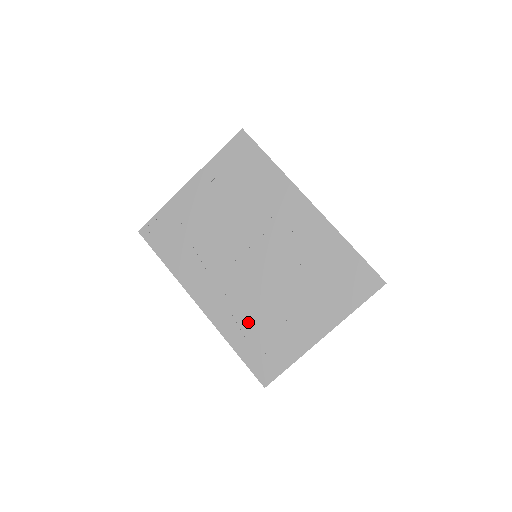
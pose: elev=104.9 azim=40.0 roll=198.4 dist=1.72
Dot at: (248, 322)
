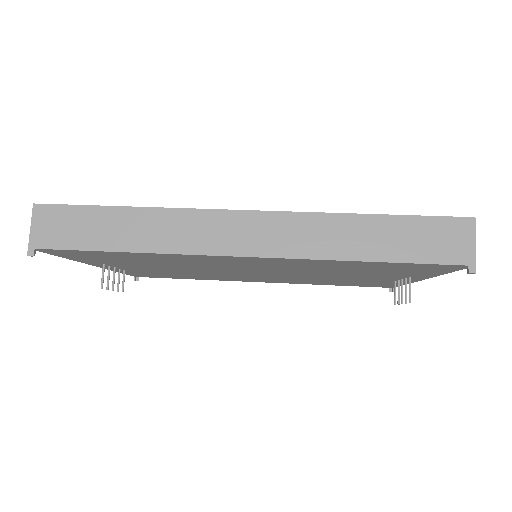
Dot at: occluded
